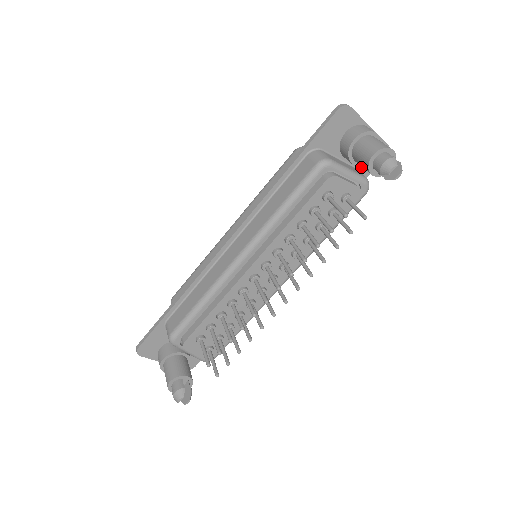
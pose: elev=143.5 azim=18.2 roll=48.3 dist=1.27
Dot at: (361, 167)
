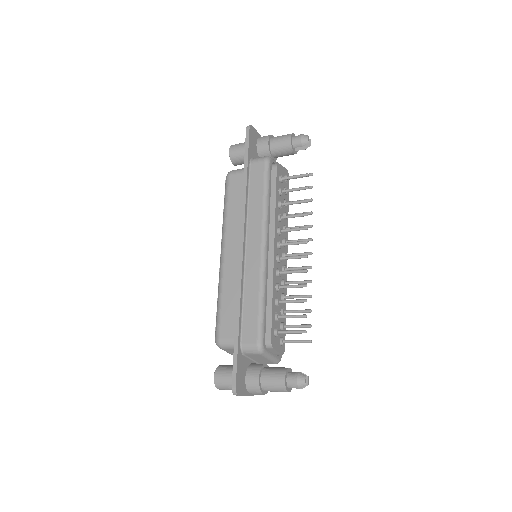
Dot at: occluded
